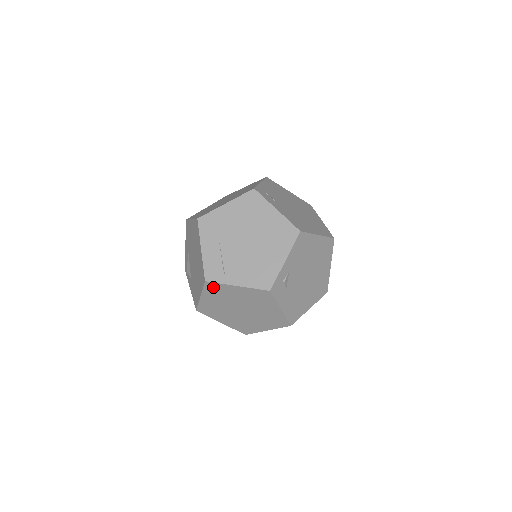
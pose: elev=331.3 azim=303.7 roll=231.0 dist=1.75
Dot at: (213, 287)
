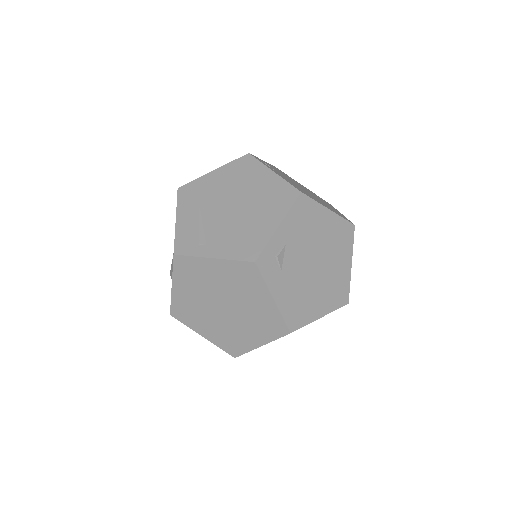
Dot at: (184, 265)
